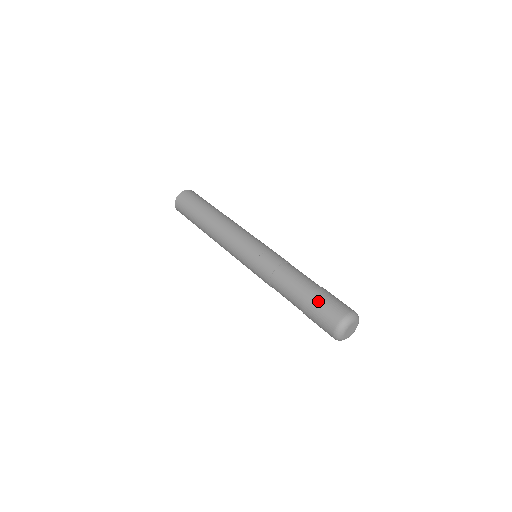
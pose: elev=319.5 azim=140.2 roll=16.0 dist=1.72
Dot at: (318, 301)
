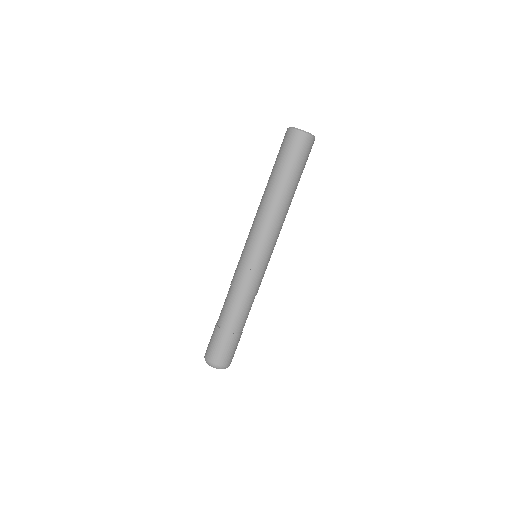
Dot at: (220, 340)
